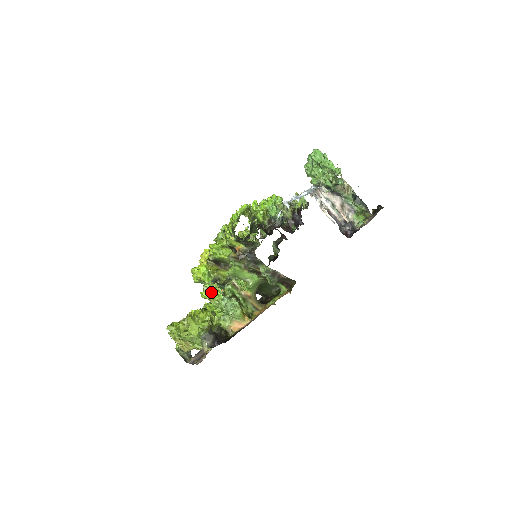
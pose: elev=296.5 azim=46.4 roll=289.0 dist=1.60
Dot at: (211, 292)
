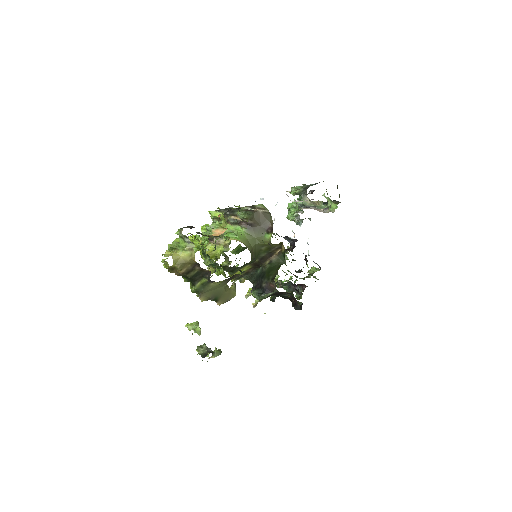
Dot at: occluded
